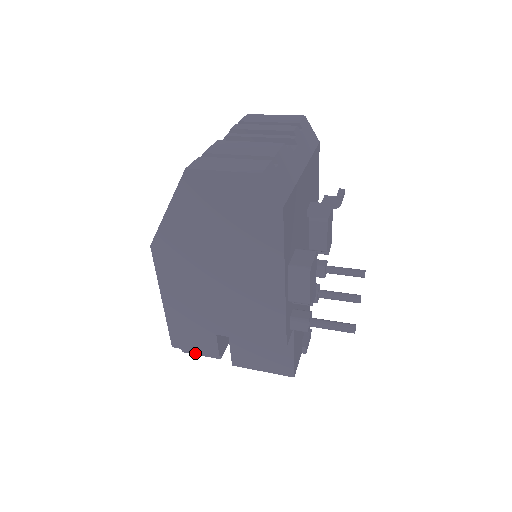
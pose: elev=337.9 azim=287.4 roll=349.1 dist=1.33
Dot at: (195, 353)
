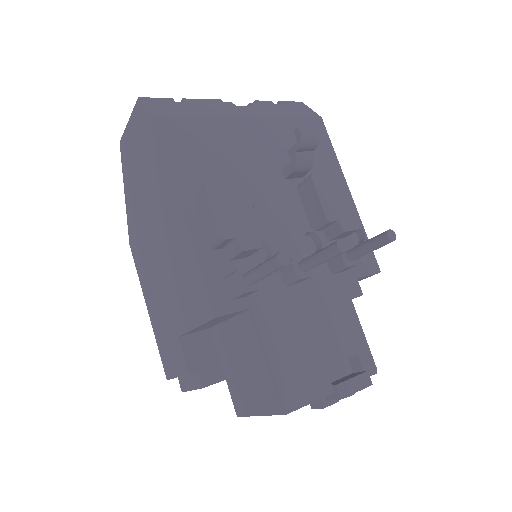
Dot at: (188, 389)
